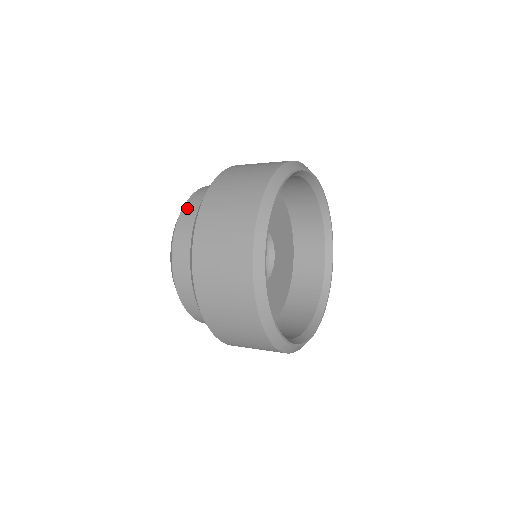
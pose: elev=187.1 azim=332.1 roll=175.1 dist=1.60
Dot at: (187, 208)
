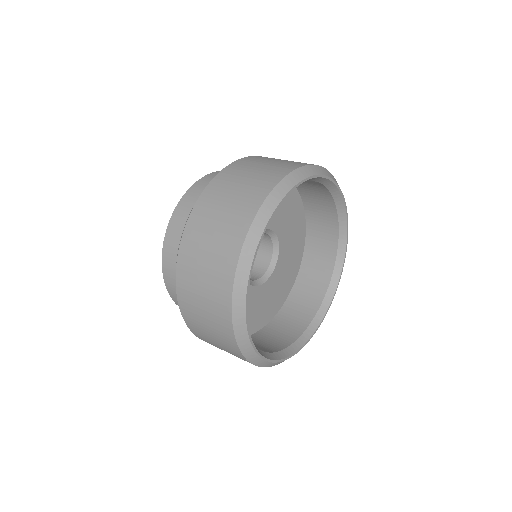
Dot at: (207, 178)
